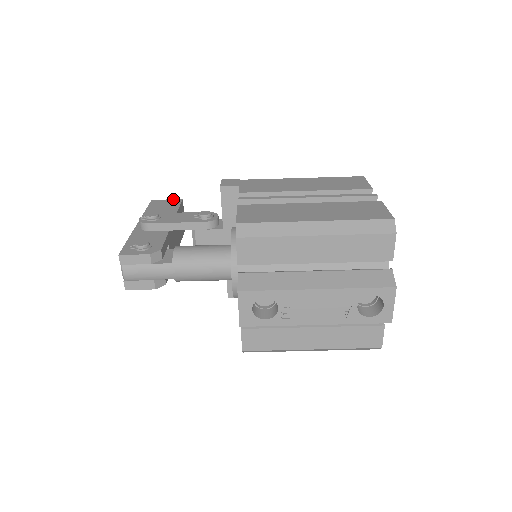
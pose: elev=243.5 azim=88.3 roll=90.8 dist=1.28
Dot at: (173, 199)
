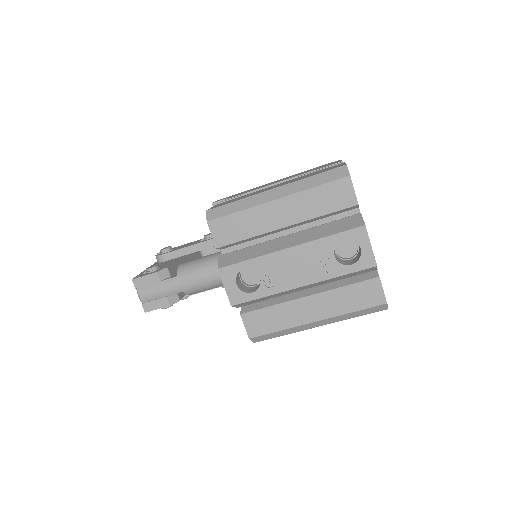
Dot at: occluded
